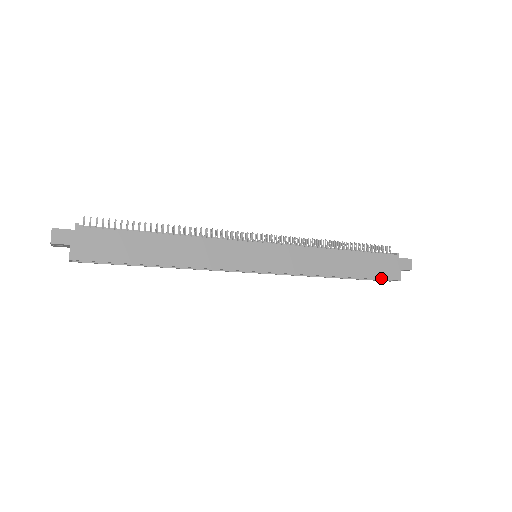
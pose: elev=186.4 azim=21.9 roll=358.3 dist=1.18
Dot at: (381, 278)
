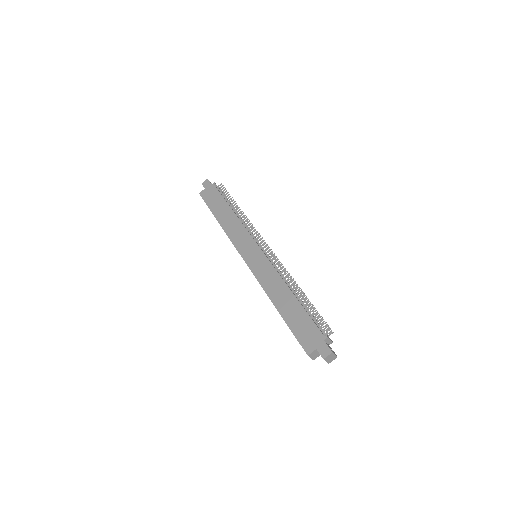
Dot at: (297, 337)
